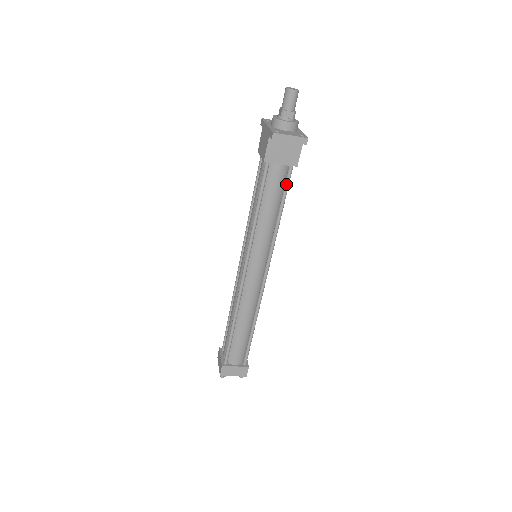
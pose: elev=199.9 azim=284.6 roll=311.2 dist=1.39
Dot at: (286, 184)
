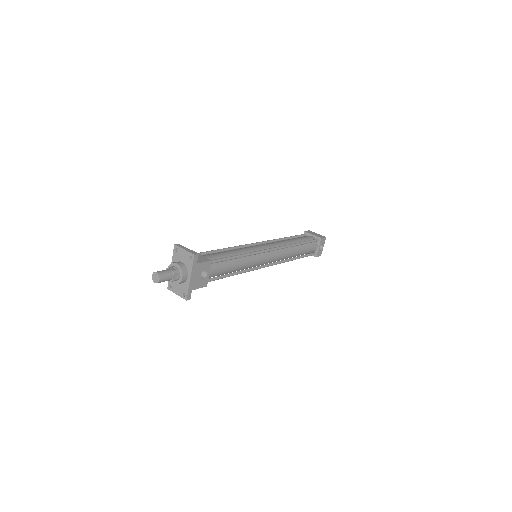
Dot at: (215, 279)
